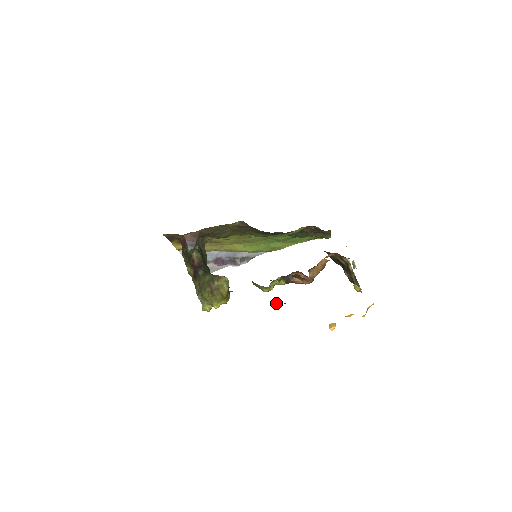
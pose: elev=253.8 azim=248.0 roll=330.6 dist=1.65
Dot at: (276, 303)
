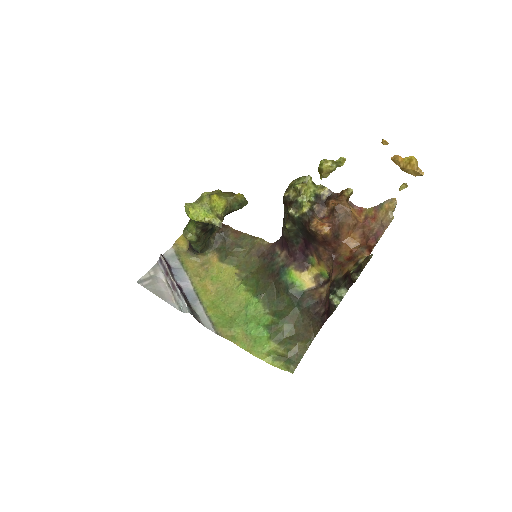
Dot at: (322, 161)
